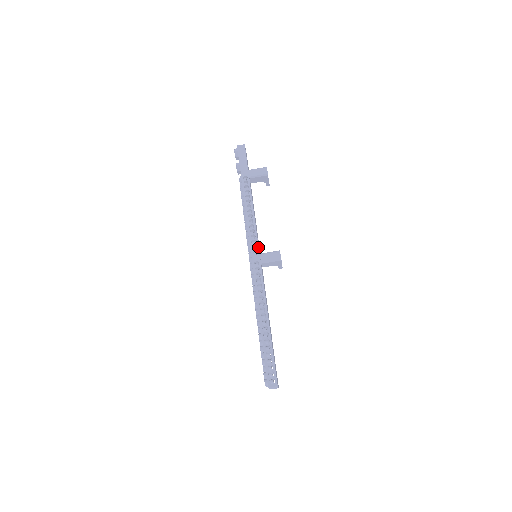
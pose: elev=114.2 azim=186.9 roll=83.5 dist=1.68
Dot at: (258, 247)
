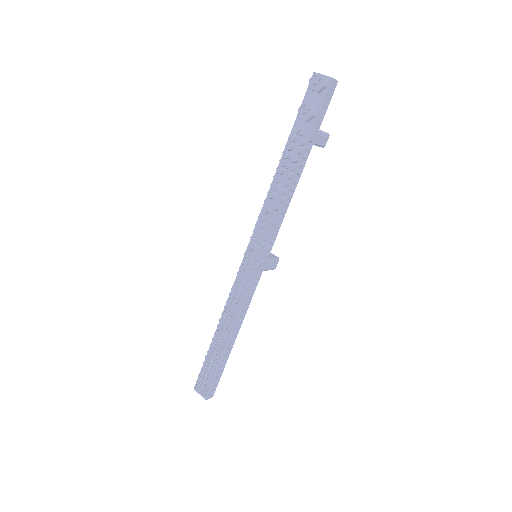
Dot at: occluded
